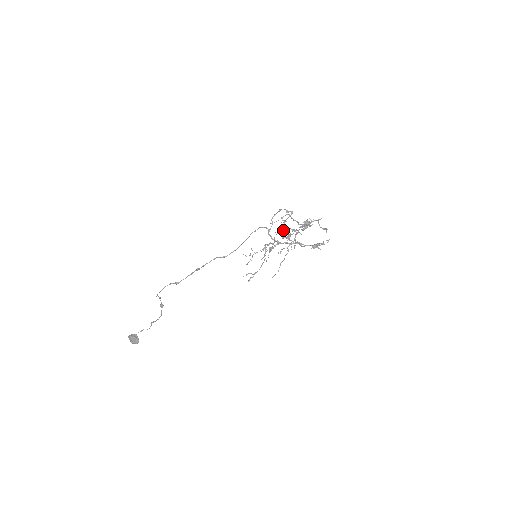
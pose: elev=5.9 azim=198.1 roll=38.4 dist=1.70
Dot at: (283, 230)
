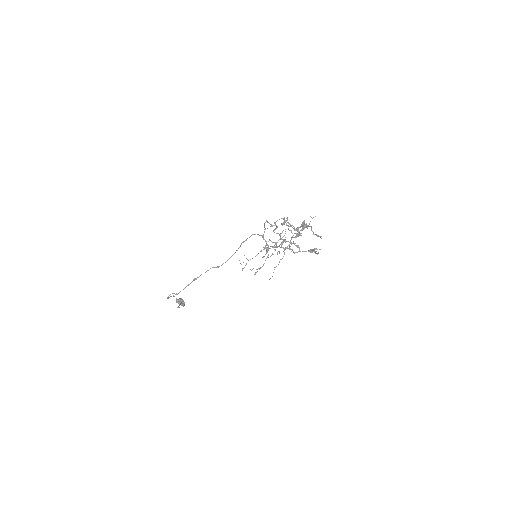
Dot at: (286, 225)
